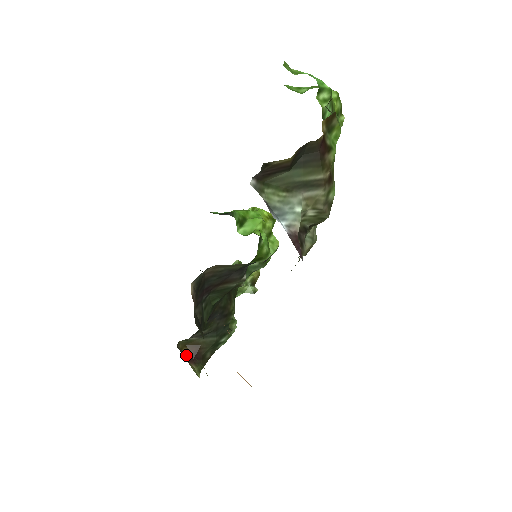
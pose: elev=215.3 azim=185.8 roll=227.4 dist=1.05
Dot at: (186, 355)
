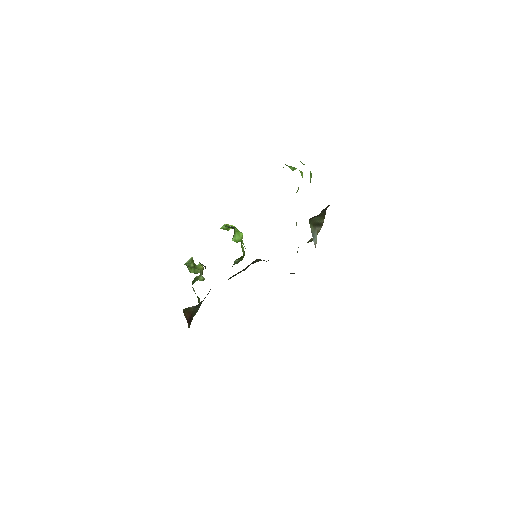
Dot at: (186, 318)
